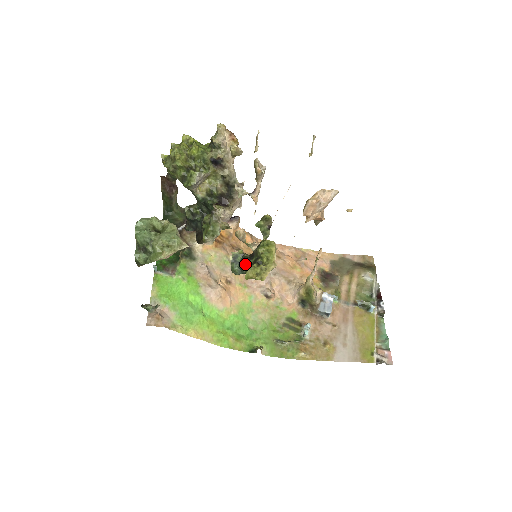
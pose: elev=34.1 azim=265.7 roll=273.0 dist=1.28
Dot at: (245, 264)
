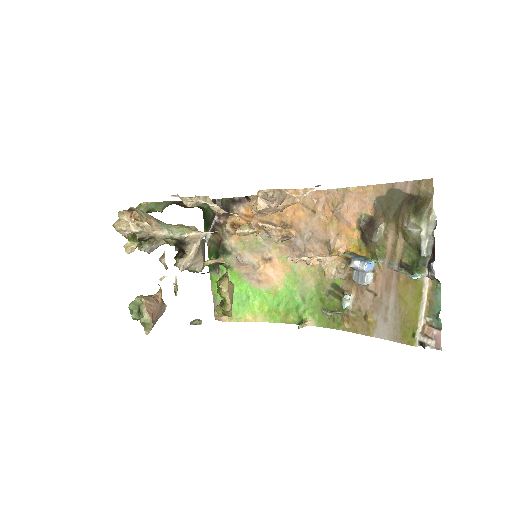
Dot at: occluded
